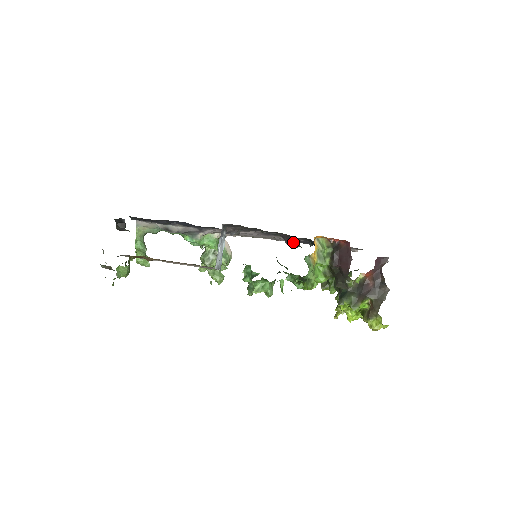
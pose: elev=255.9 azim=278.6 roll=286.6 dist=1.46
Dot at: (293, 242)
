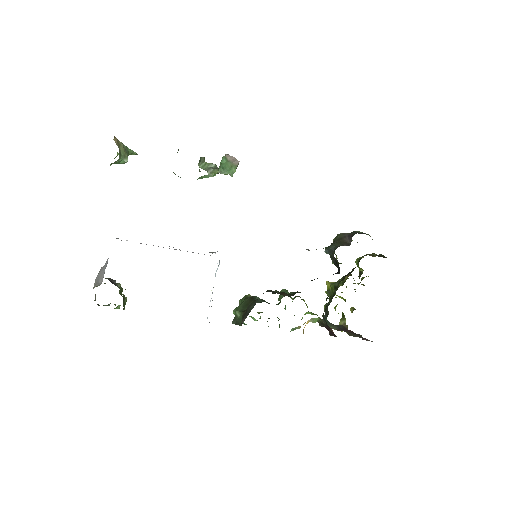
Dot at: occluded
